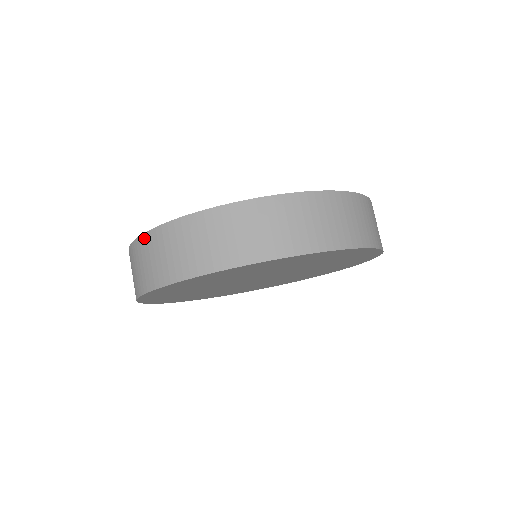
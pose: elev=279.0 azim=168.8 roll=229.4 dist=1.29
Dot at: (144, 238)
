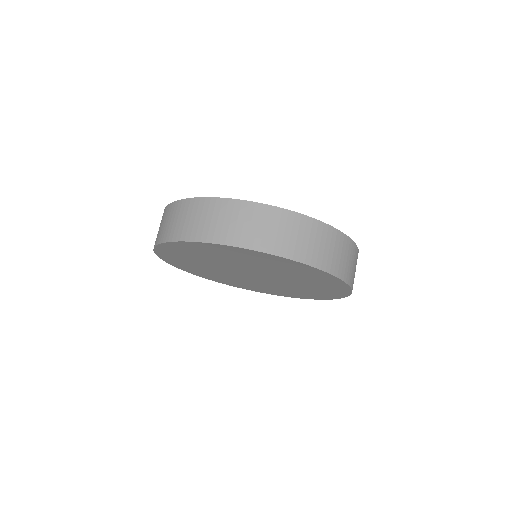
Dot at: (278, 211)
